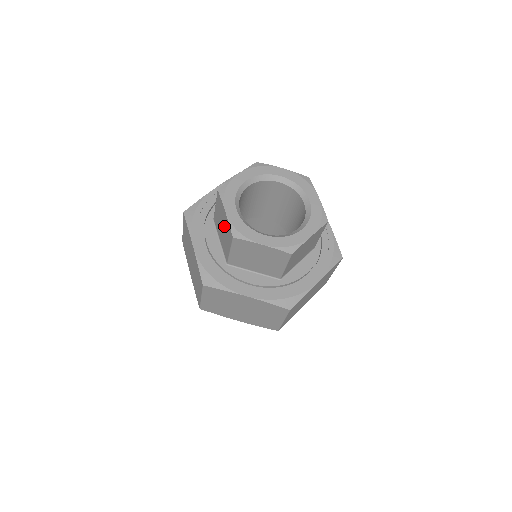
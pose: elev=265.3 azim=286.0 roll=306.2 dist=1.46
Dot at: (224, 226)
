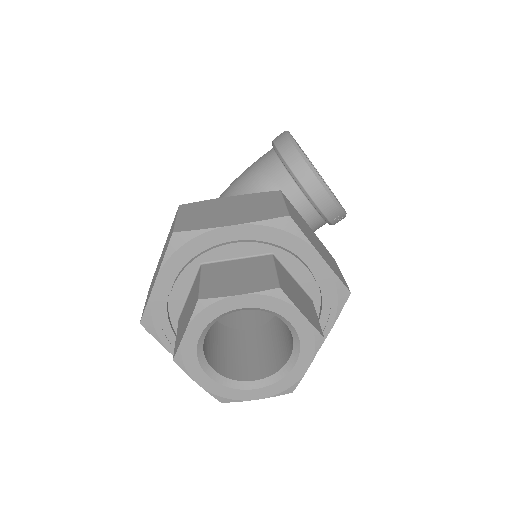
Dot at: (184, 322)
